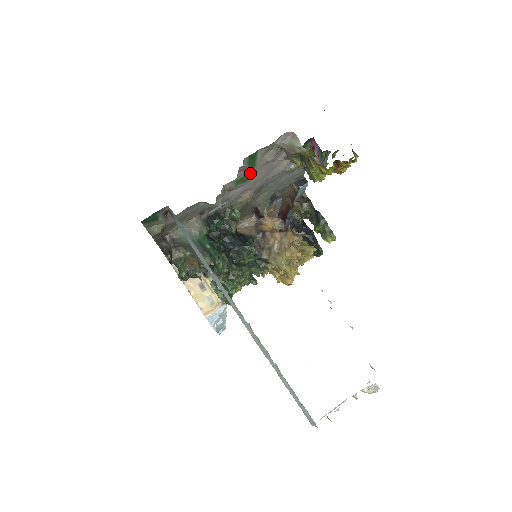
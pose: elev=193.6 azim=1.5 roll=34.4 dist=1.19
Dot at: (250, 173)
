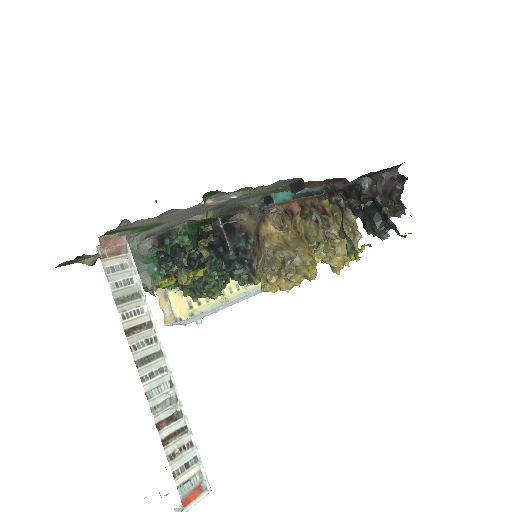
Dot at: (148, 226)
